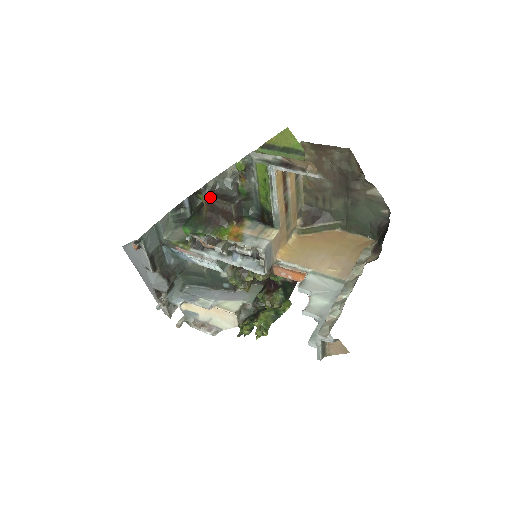
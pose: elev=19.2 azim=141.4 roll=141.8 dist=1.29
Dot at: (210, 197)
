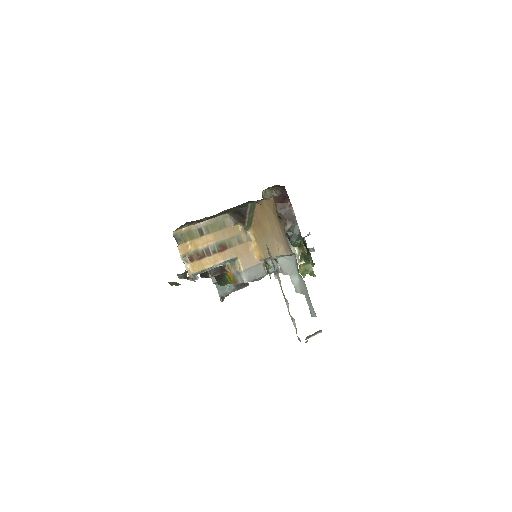
Dot at: occluded
